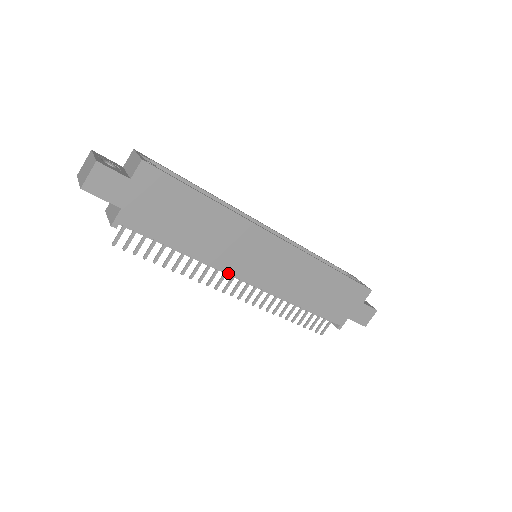
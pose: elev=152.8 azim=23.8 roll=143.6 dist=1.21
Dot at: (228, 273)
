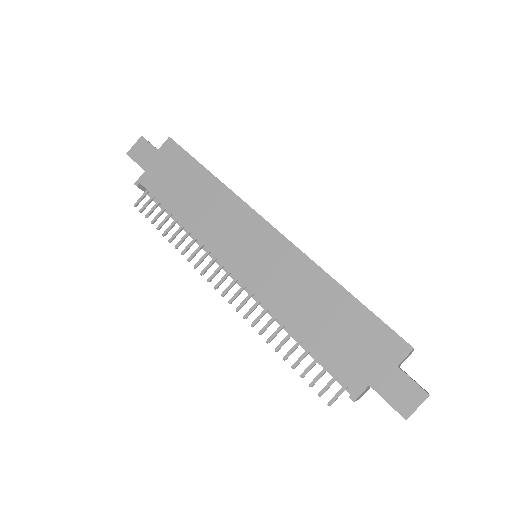
Dot at: (212, 252)
